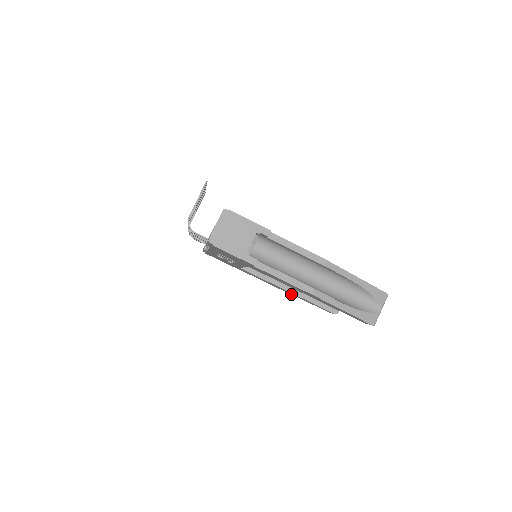
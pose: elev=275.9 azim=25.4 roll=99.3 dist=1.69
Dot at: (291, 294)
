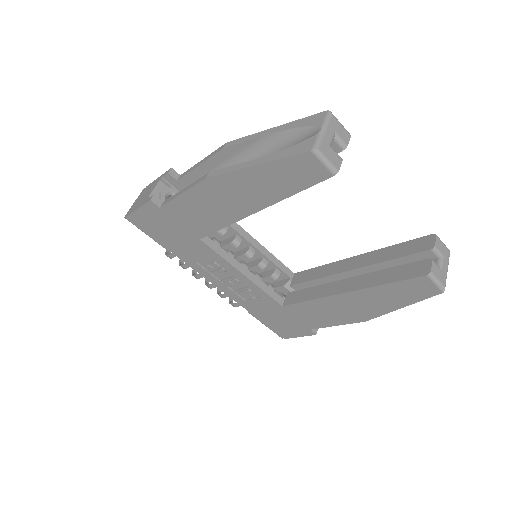
Dot at: (380, 312)
